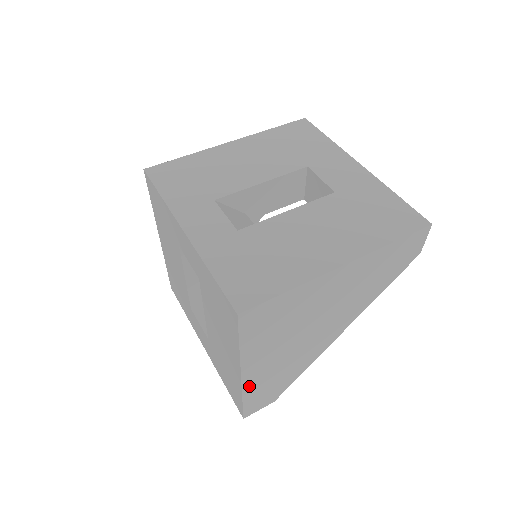
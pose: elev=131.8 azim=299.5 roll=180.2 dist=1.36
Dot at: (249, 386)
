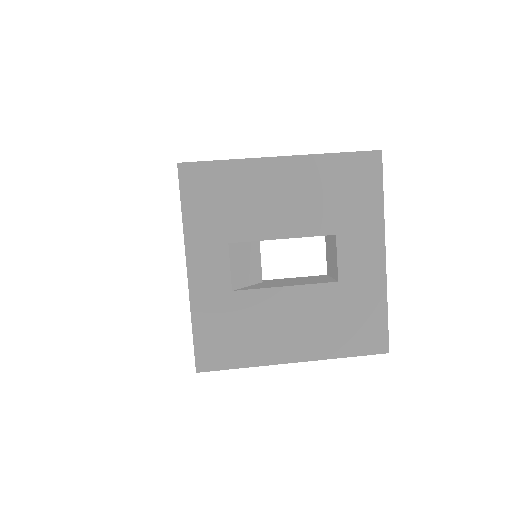
Dot at: occluded
